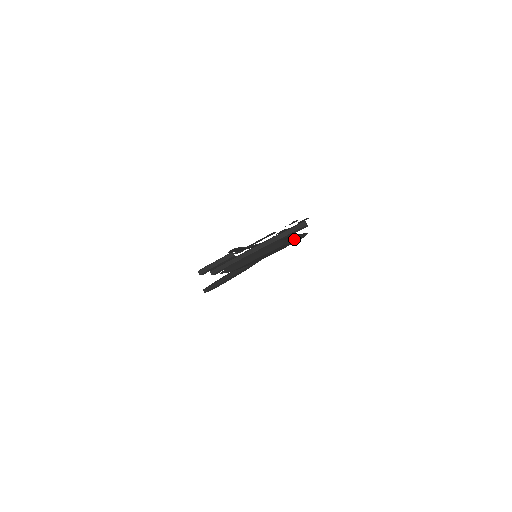
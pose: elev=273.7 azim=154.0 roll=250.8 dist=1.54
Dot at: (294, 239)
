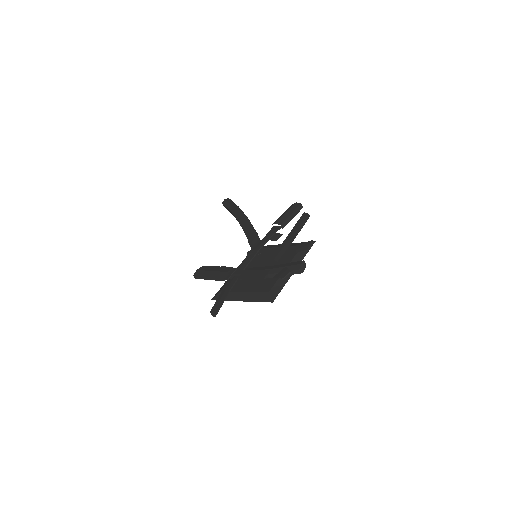
Dot at: occluded
